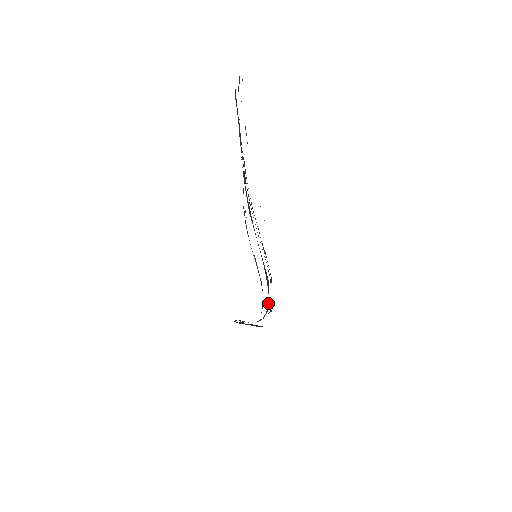
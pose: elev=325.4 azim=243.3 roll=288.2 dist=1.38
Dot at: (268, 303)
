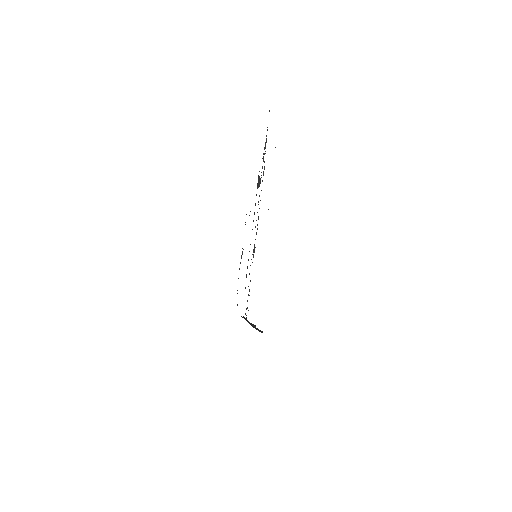
Dot at: occluded
